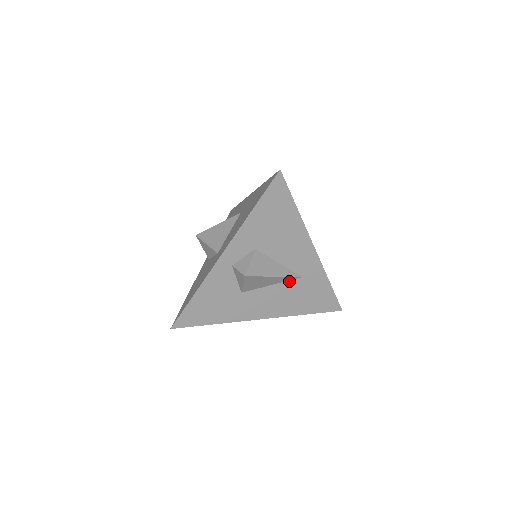
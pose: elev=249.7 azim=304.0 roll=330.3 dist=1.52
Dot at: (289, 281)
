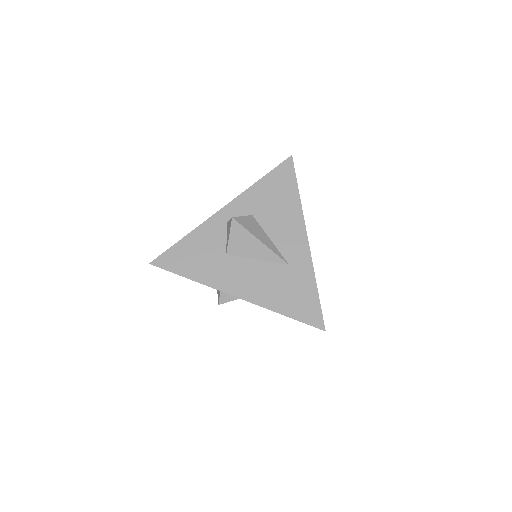
Dot at: (275, 264)
